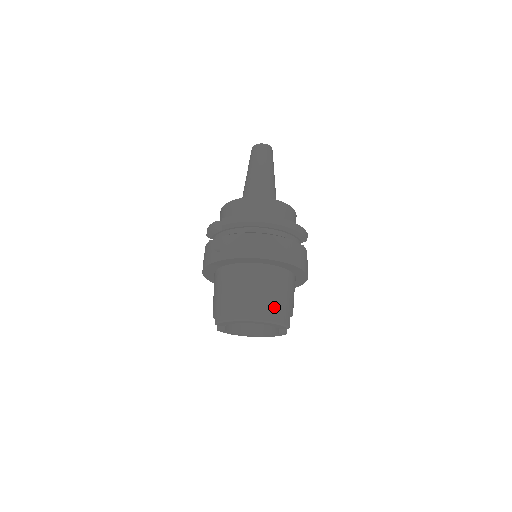
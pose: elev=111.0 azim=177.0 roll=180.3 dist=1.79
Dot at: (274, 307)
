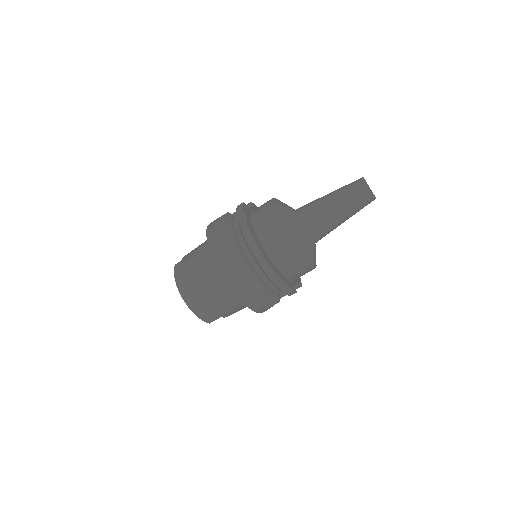
Dot at: (206, 308)
